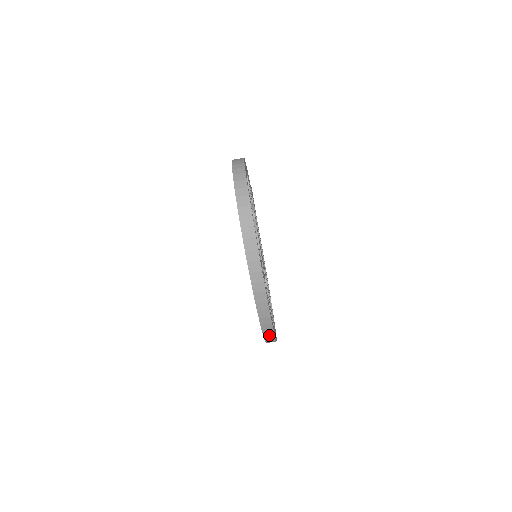
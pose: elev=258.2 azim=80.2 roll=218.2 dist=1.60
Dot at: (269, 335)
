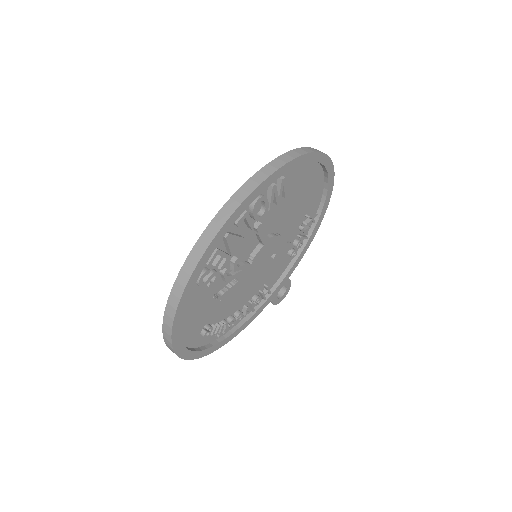
Dot at: (205, 241)
